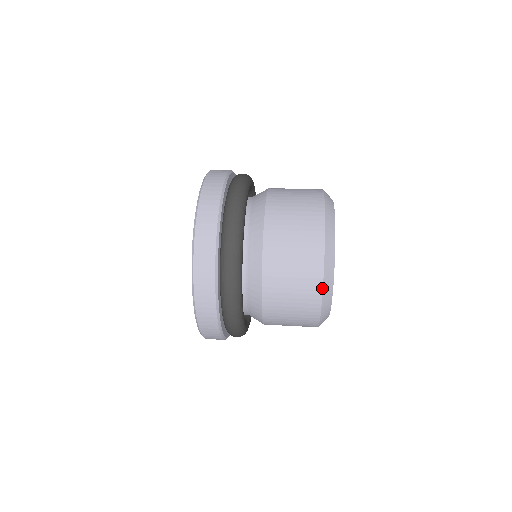
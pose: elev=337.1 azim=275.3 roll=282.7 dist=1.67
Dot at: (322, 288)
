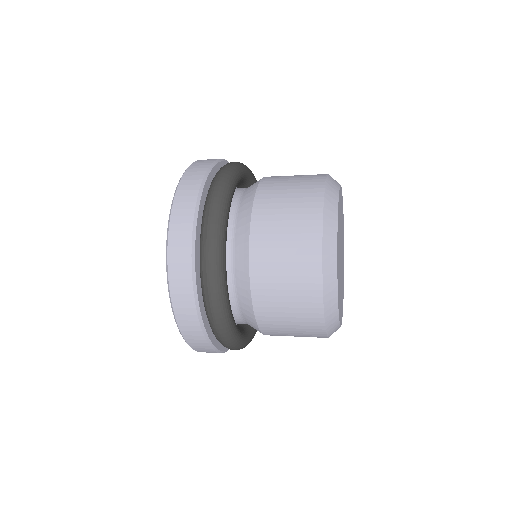
Dot at: (325, 181)
